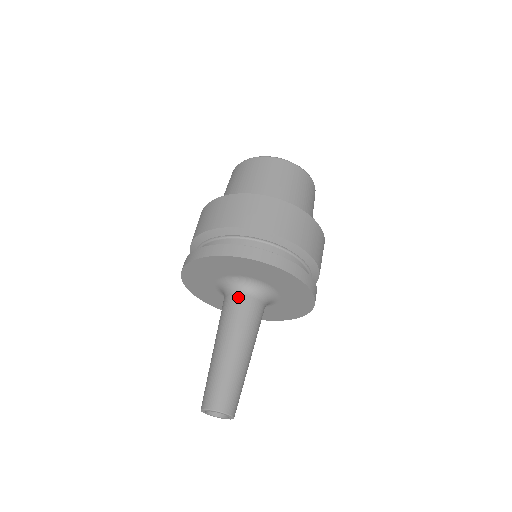
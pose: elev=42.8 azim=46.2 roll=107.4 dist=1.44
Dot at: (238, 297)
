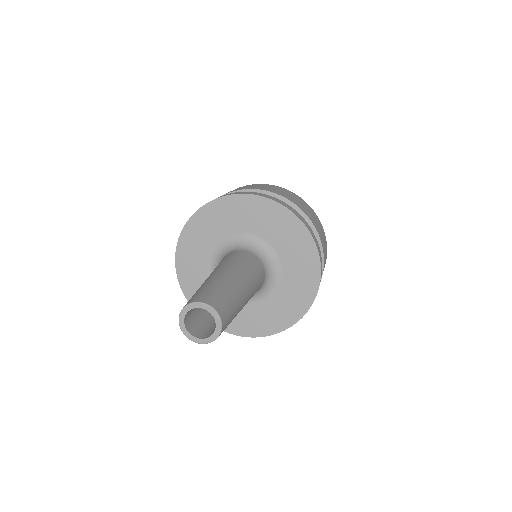
Dot at: (229, 254)
